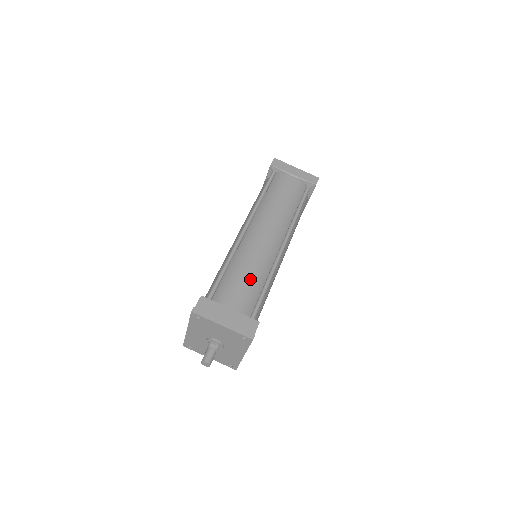
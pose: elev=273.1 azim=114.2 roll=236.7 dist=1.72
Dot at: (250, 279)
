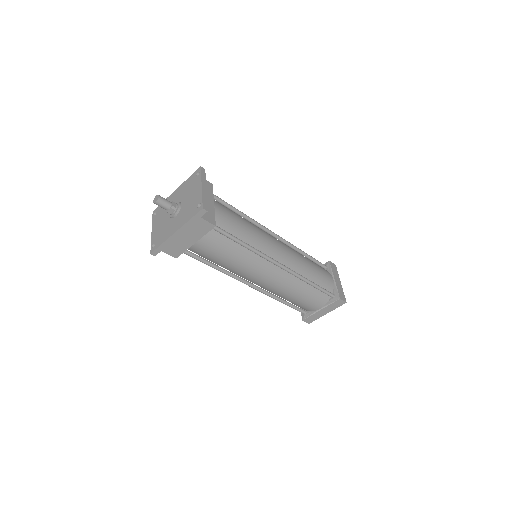
Dot at: (243, 227)
